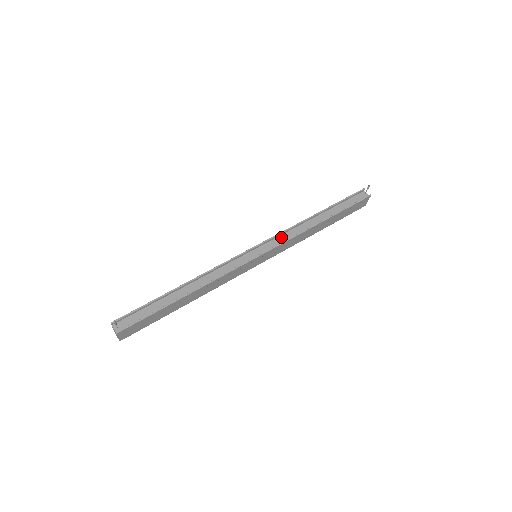
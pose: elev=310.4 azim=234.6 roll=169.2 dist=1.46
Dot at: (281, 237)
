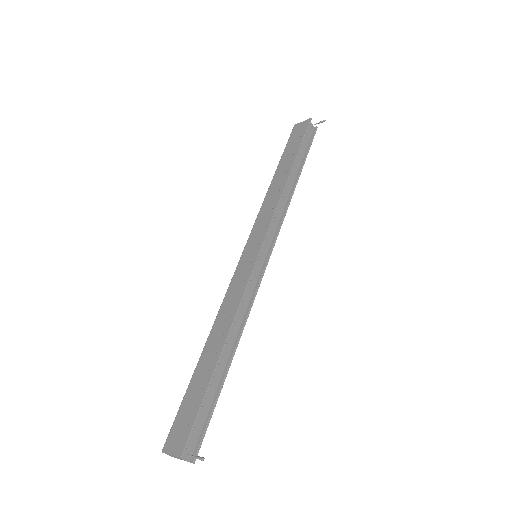
Dot at: (273, 221)
